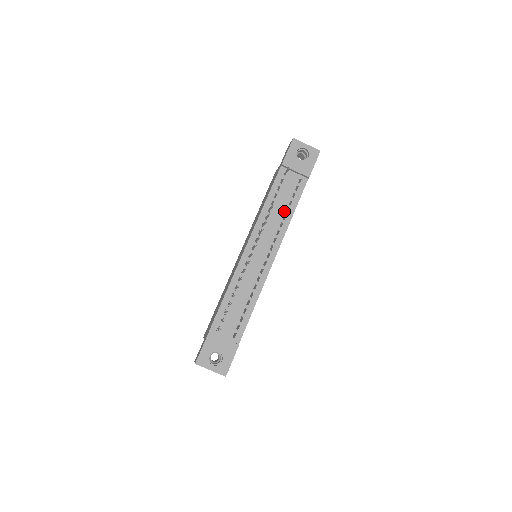
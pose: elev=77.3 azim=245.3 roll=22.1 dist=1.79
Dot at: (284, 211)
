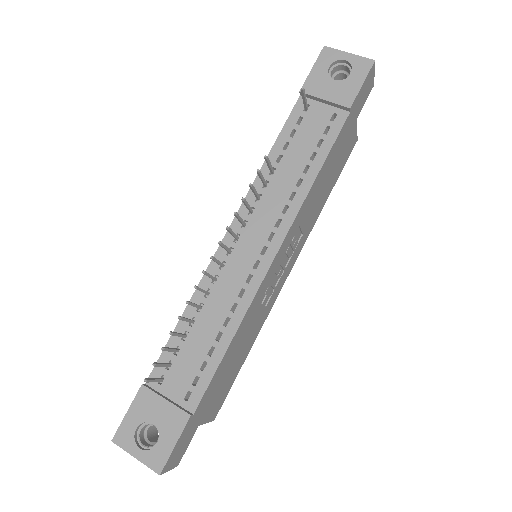
Dot at: (300, 171)
